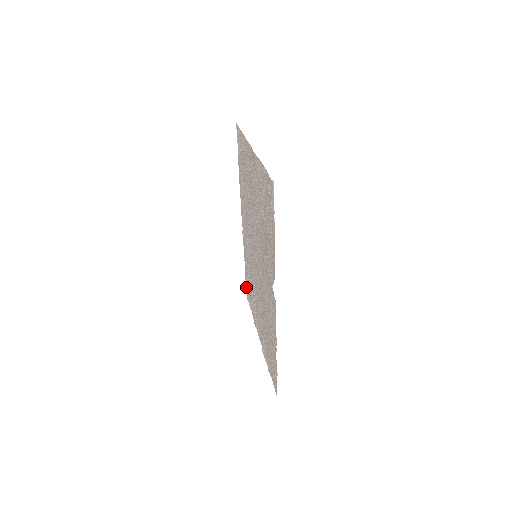
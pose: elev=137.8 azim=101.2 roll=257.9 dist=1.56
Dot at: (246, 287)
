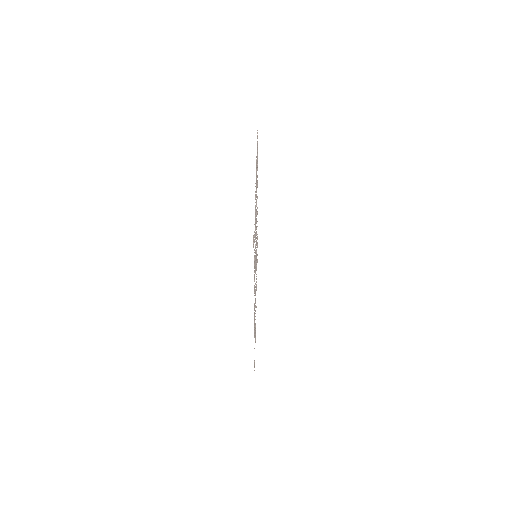
Dot at: occluded
